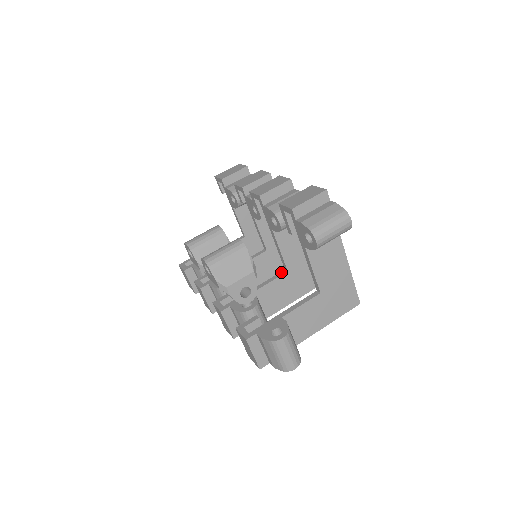
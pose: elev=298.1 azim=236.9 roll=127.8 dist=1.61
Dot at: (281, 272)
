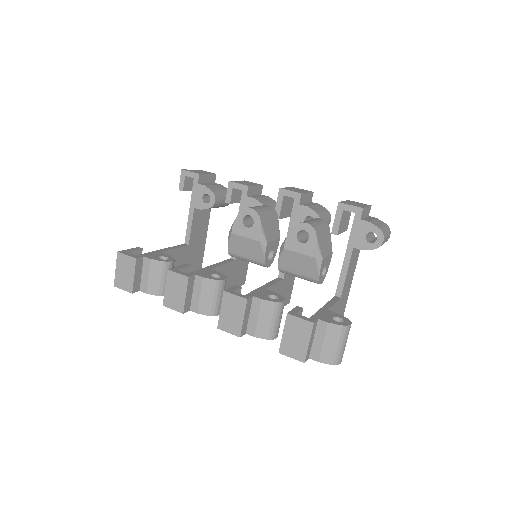
Dot at: (277, 278)
